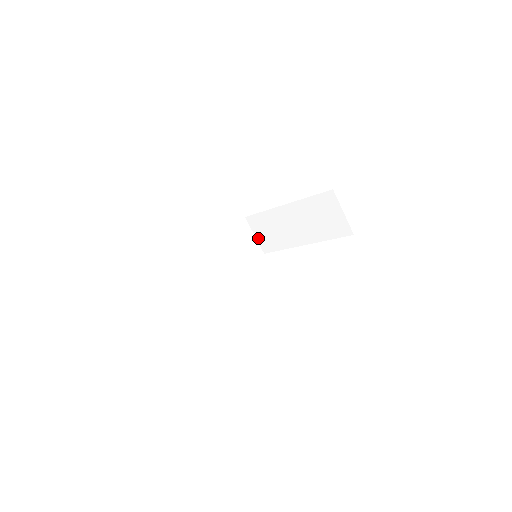
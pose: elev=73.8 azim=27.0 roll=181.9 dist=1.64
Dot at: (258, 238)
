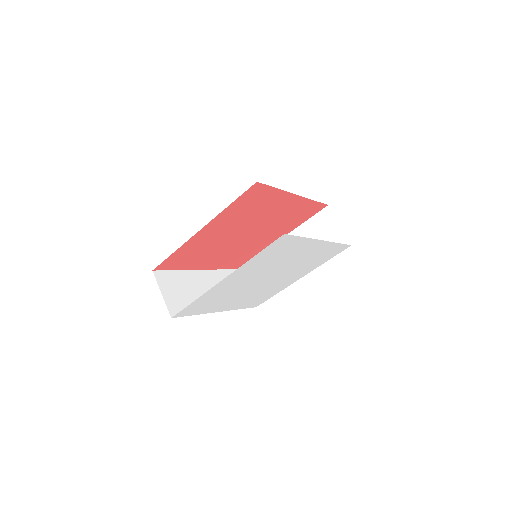
Dot at: occluded
